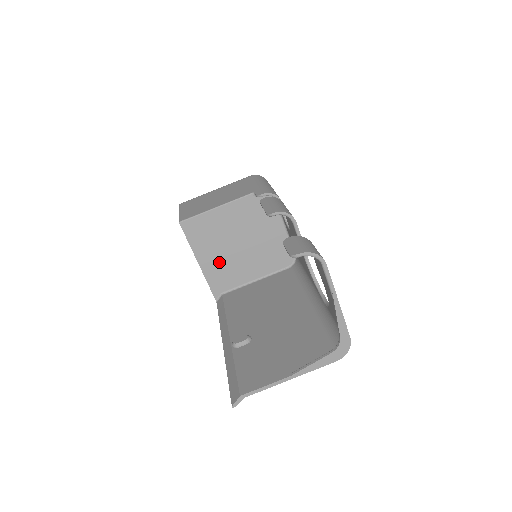
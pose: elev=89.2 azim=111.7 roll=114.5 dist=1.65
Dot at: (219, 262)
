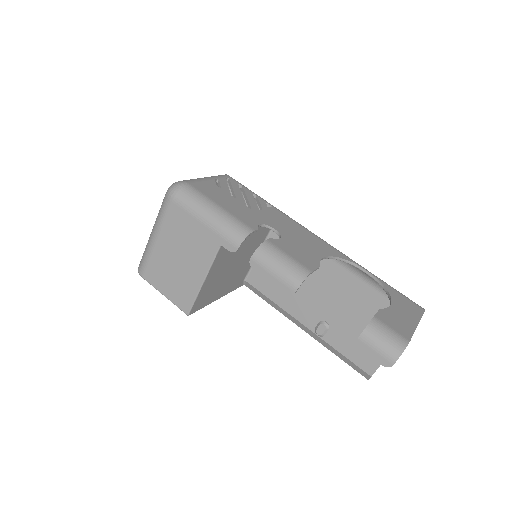
Dot at: (230, 281)
